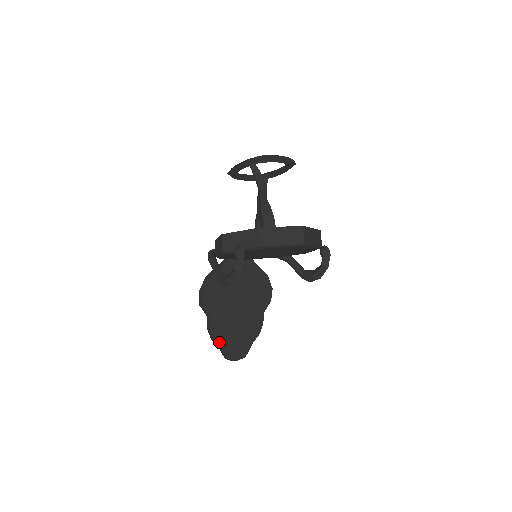
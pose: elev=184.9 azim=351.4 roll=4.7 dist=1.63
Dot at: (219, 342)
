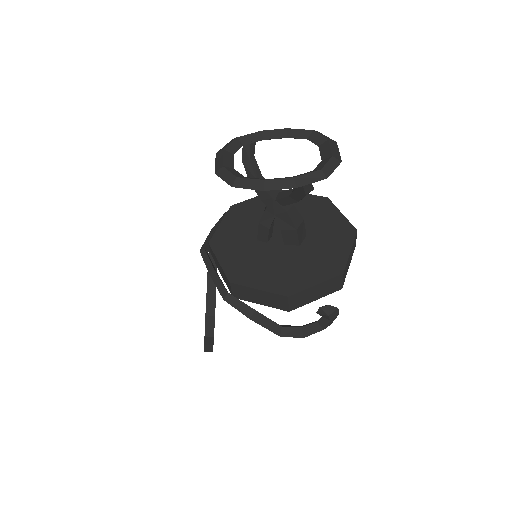
Dot at: occluded
